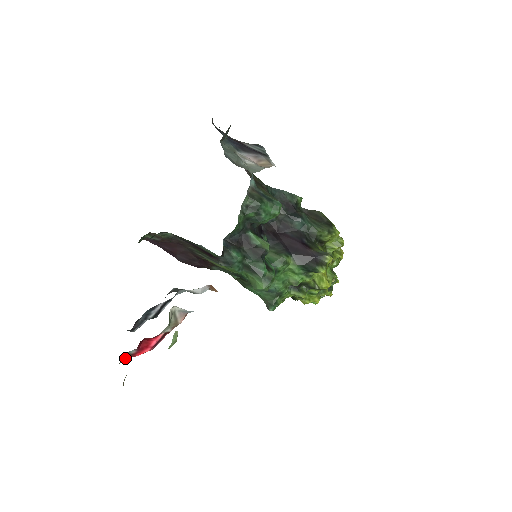
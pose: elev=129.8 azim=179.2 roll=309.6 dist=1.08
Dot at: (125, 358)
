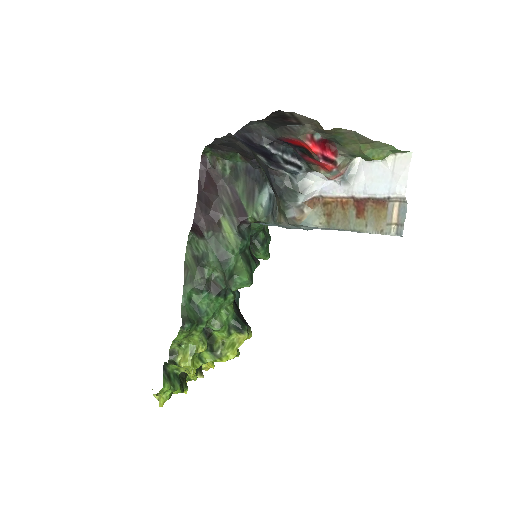
Dot at: (307, 132)
